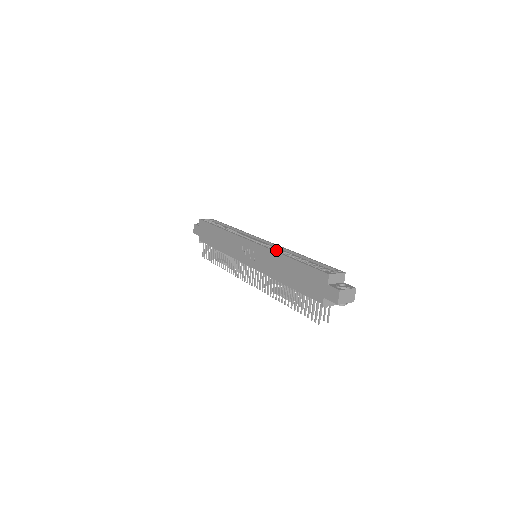
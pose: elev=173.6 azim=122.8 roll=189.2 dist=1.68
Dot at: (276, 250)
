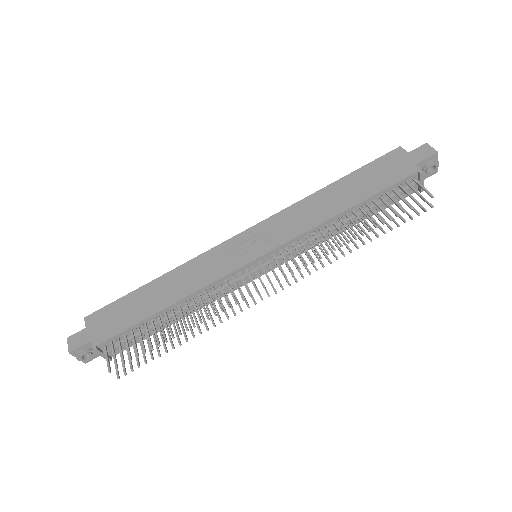
Dot at: occluded
